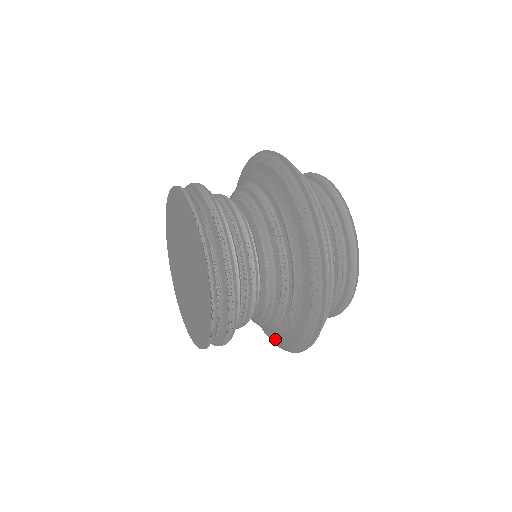
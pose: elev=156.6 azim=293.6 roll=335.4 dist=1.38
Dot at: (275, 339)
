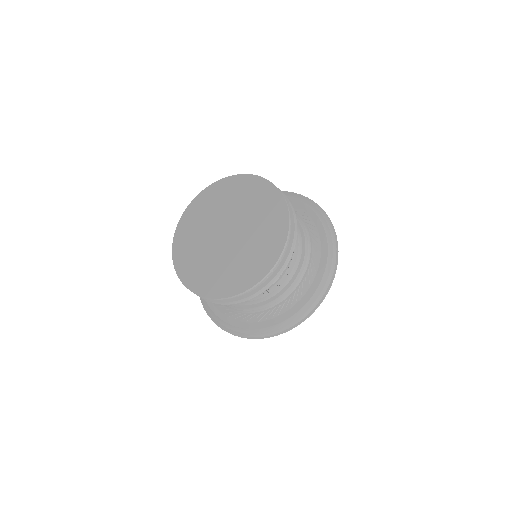
Dot at: (260, 326)
